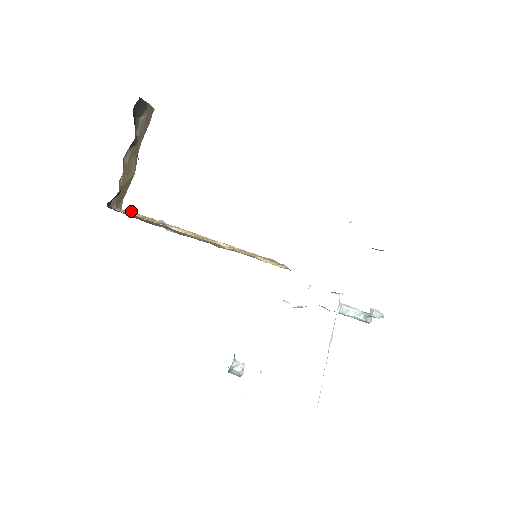
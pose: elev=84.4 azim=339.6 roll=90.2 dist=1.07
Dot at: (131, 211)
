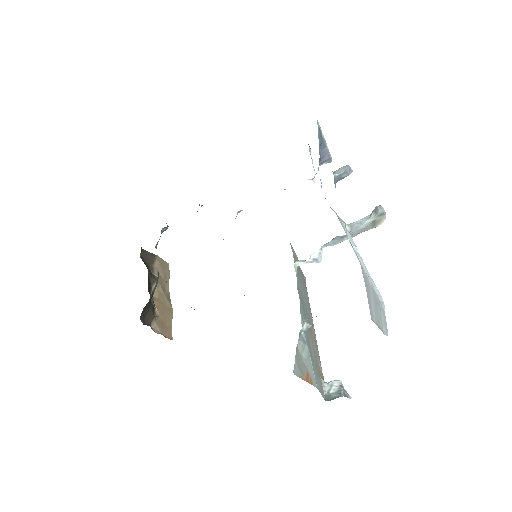
Dot at: occluded
